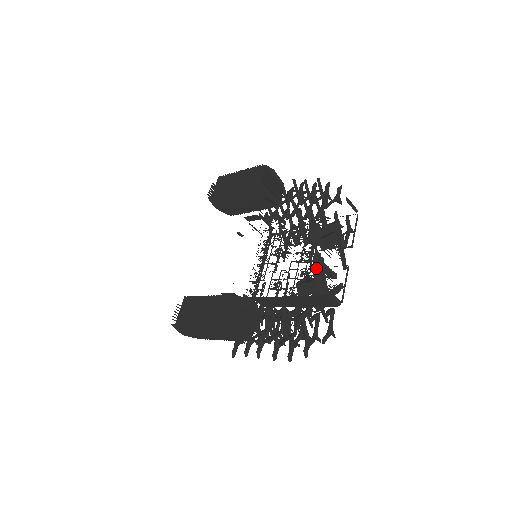
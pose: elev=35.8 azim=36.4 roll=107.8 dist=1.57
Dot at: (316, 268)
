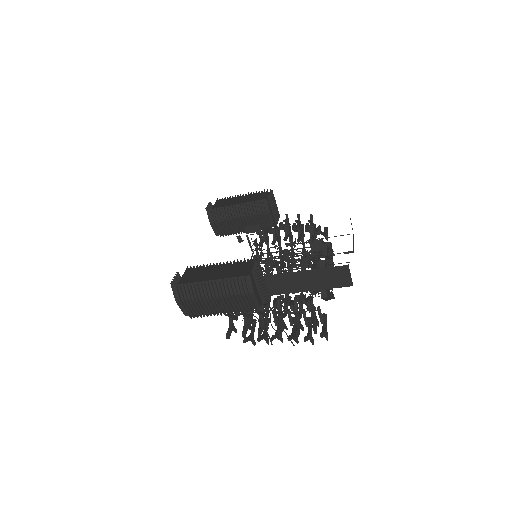
Dot at: (324, 260)
